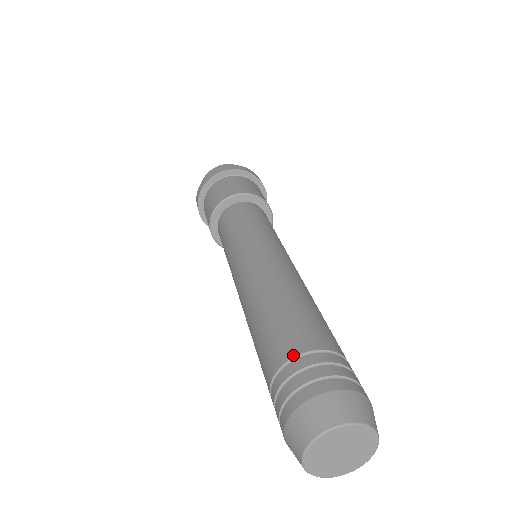
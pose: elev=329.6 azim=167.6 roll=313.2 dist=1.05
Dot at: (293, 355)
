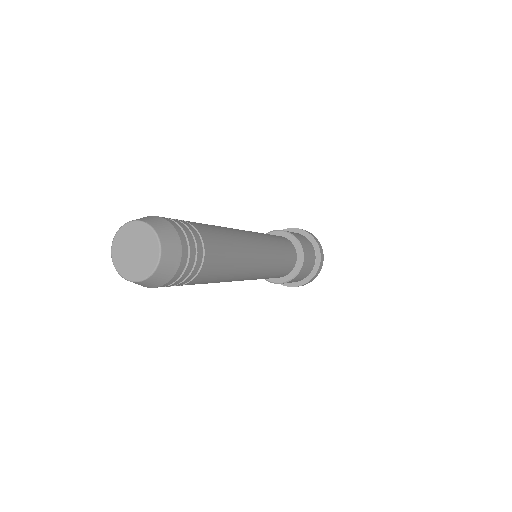
Dot at: occluded
